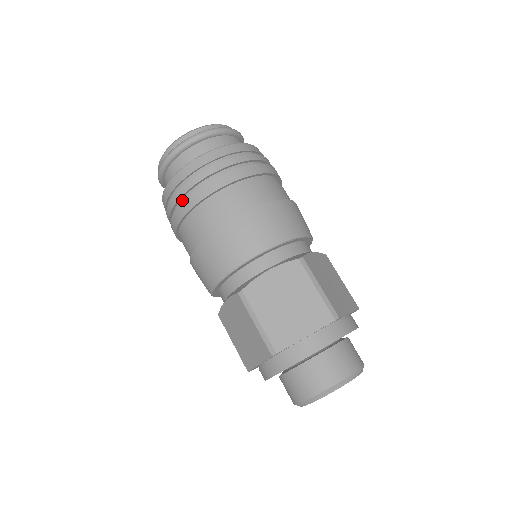
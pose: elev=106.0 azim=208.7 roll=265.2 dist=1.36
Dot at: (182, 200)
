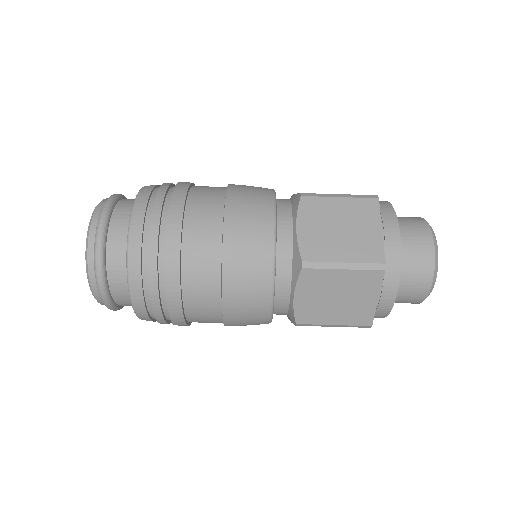
Dot at: (160, 273)
